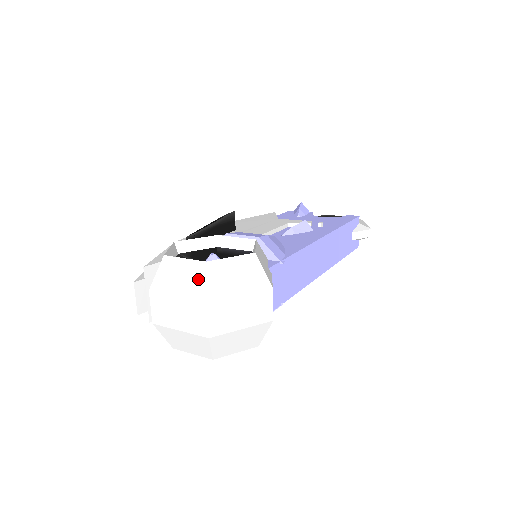
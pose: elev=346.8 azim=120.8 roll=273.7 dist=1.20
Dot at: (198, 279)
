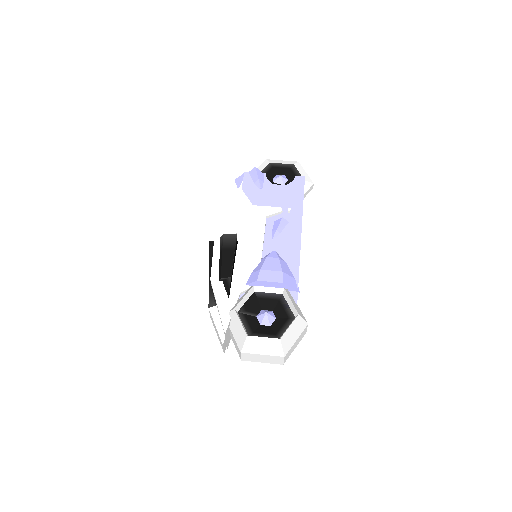
Dot at: (276, 347)
